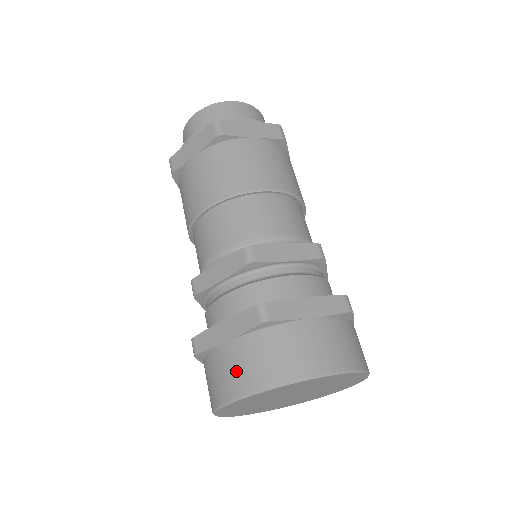
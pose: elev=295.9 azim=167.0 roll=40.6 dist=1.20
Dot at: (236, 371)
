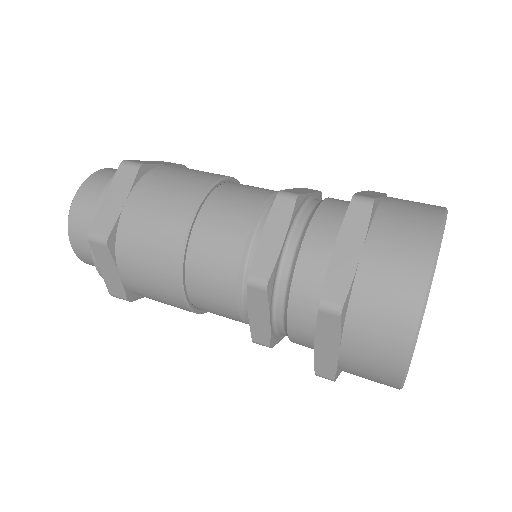
Dot at: (376, 360)
